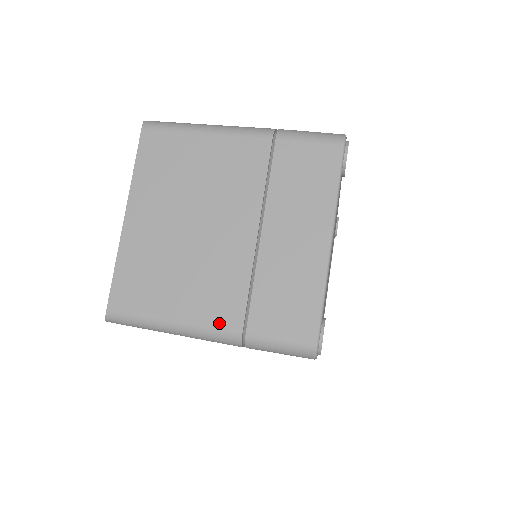
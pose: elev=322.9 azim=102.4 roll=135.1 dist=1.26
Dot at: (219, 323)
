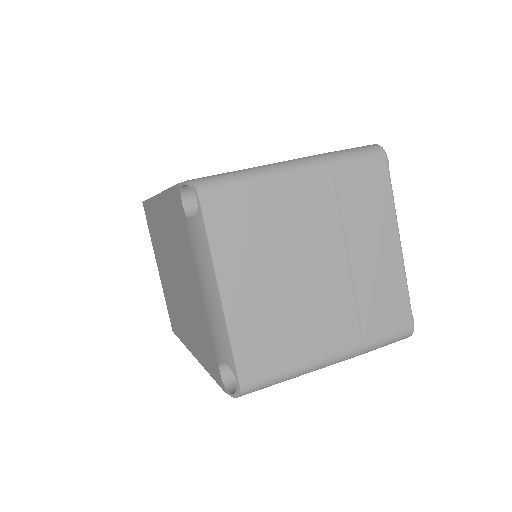
Dot at: (343, 349)
